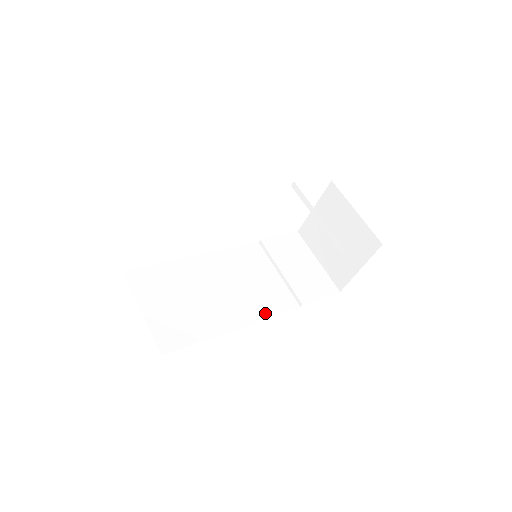
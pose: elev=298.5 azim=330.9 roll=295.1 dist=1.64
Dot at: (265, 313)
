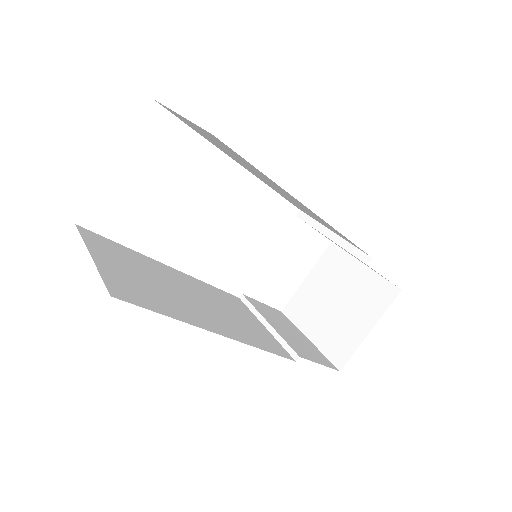
Dot at: (253, 342)
